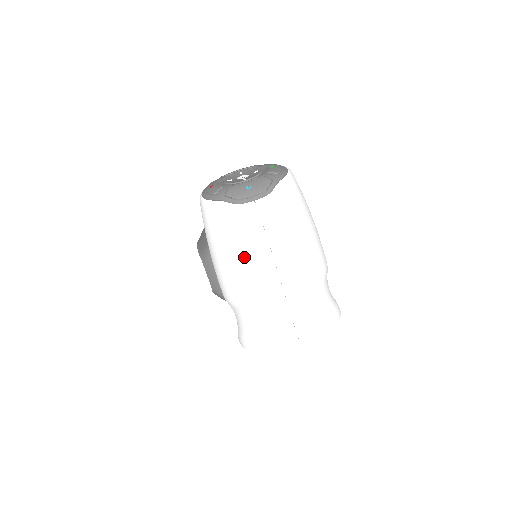
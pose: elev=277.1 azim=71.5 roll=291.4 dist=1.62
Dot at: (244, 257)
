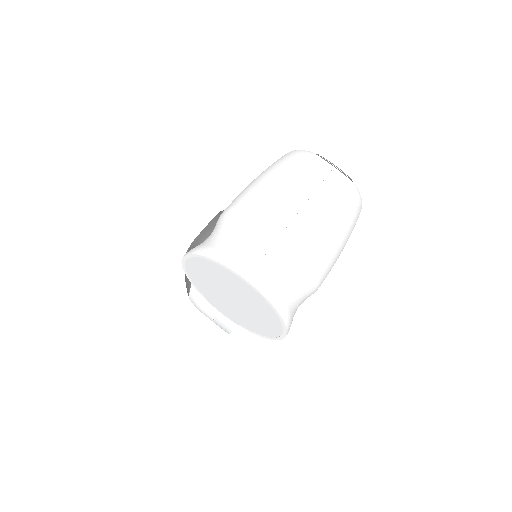
Dot at: (288, 181)
